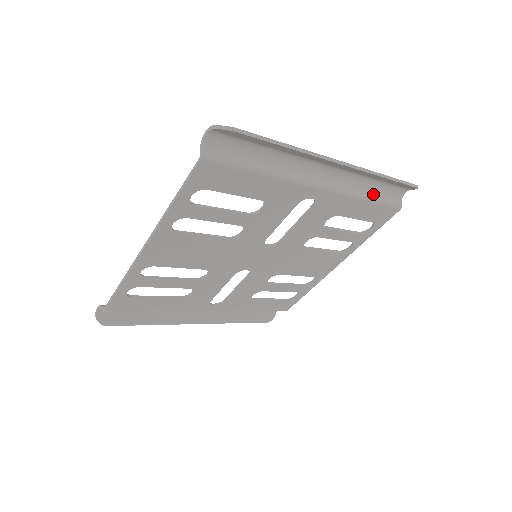
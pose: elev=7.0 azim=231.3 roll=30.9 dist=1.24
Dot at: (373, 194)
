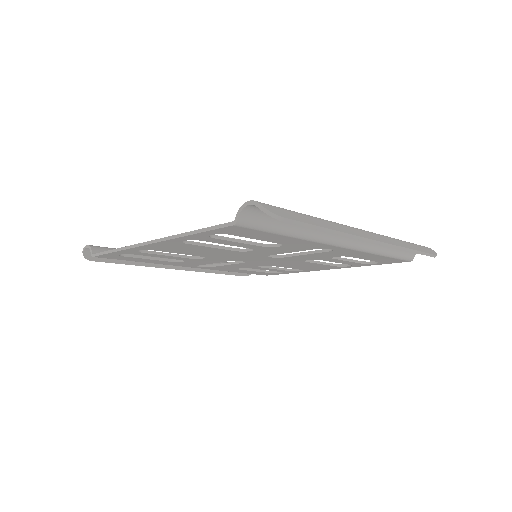
Dot at: (391, 250)
